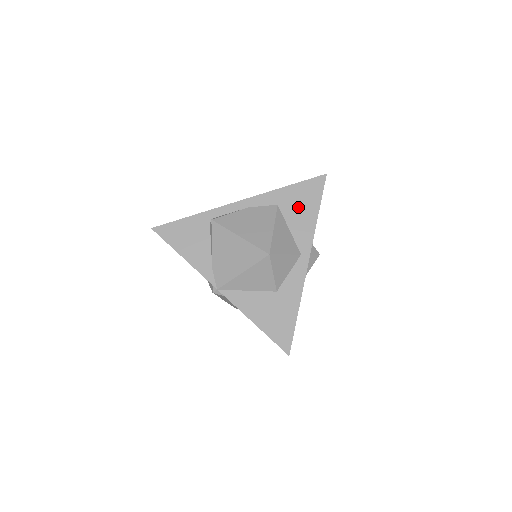
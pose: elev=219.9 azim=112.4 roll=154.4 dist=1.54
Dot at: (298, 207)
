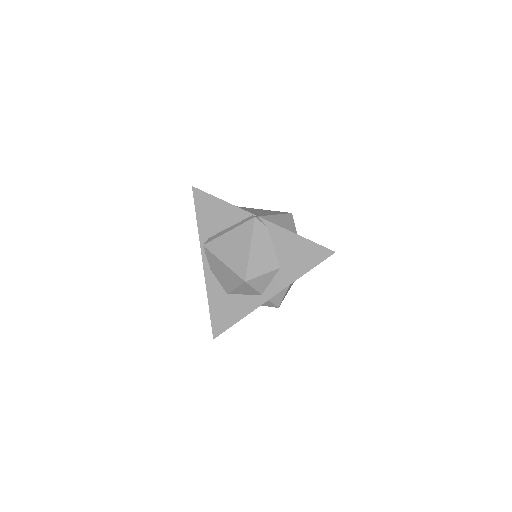
Dot at: occluded
